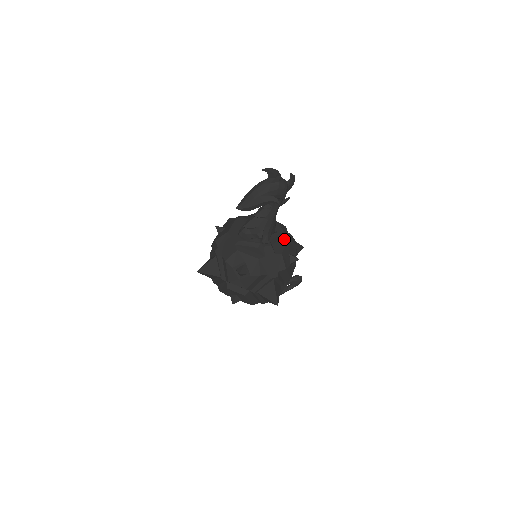
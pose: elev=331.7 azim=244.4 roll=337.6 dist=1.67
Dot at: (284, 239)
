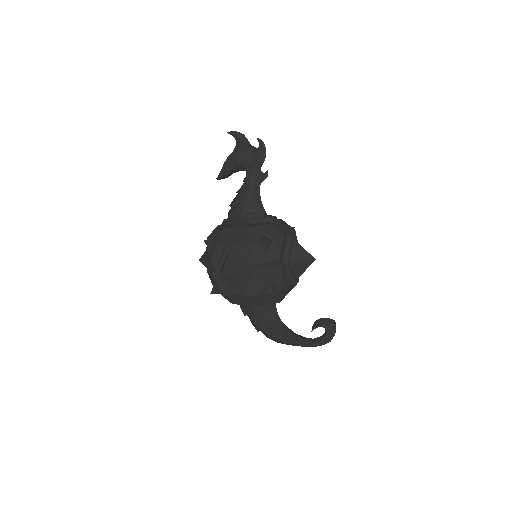
Dot at: (267, 223)
